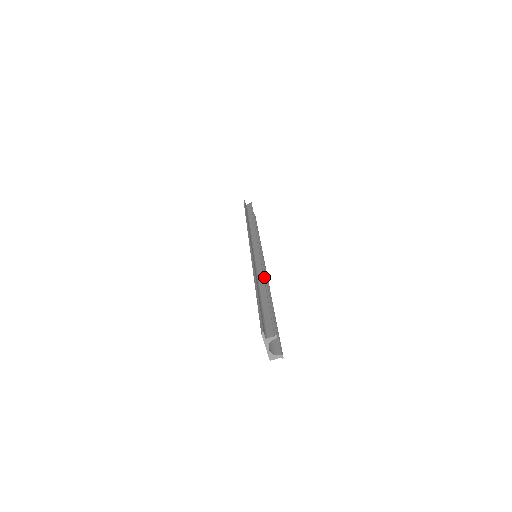
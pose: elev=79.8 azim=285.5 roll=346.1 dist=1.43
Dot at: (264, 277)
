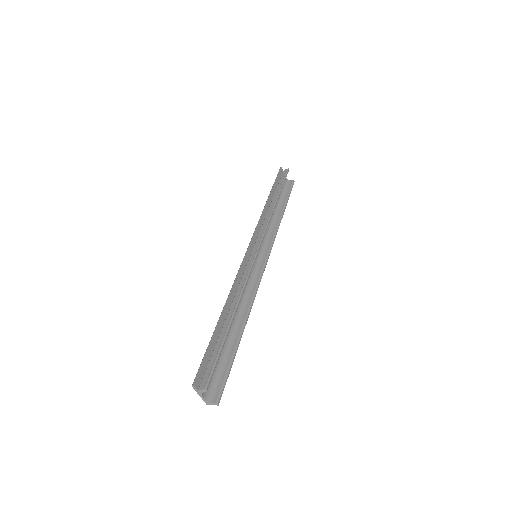
Dot at: (238, 298)
